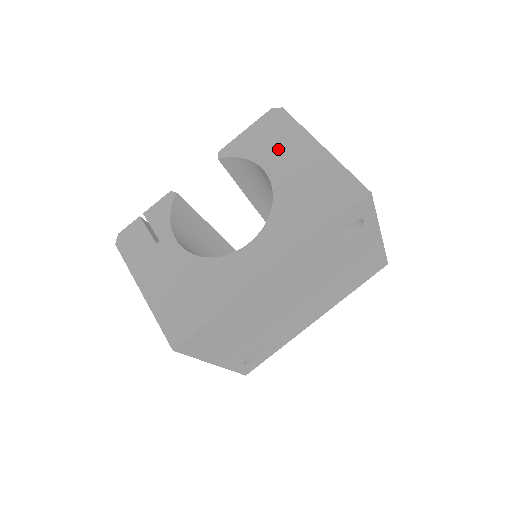
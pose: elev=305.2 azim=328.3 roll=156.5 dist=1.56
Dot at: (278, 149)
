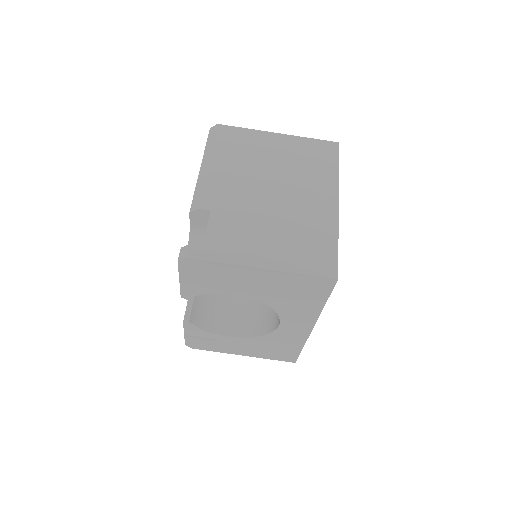
Dot at: (227, 282)
